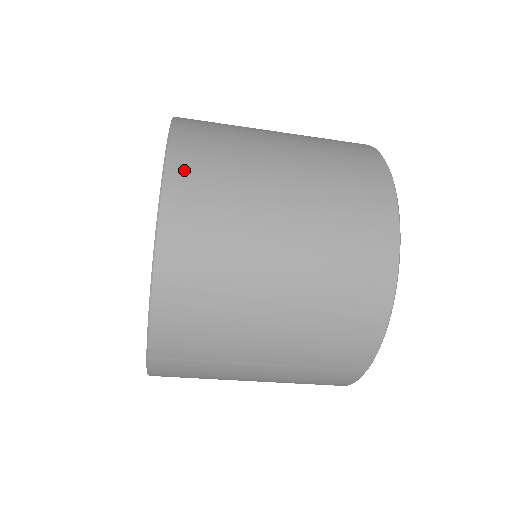
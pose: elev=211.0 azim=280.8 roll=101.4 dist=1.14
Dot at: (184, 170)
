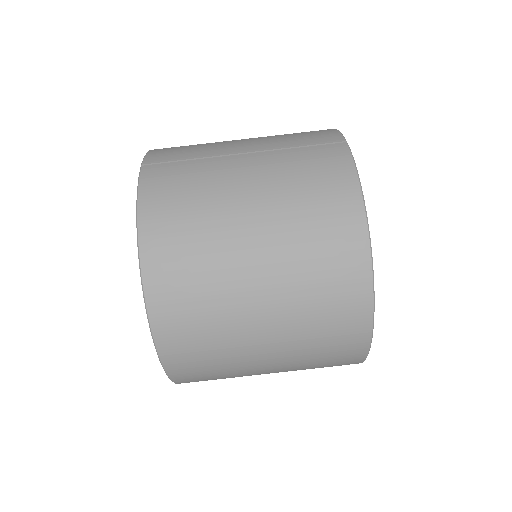
Dot at: occluded
